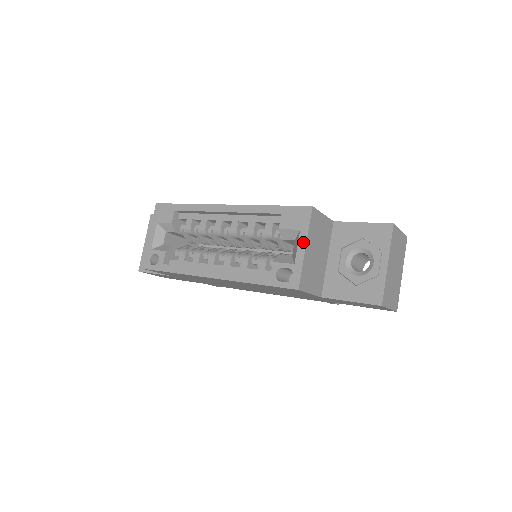
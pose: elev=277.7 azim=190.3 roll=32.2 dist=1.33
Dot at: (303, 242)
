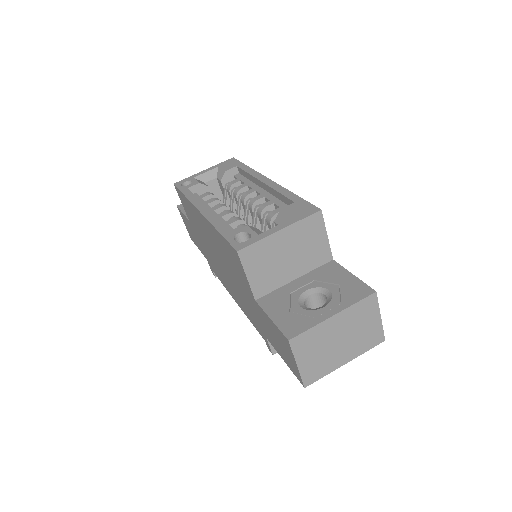
Dot at: (283, 226)
